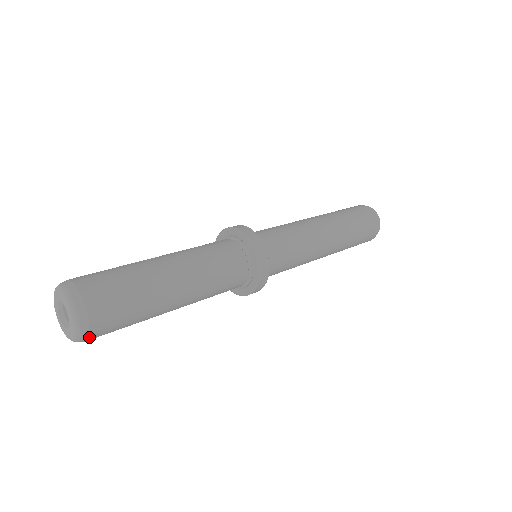
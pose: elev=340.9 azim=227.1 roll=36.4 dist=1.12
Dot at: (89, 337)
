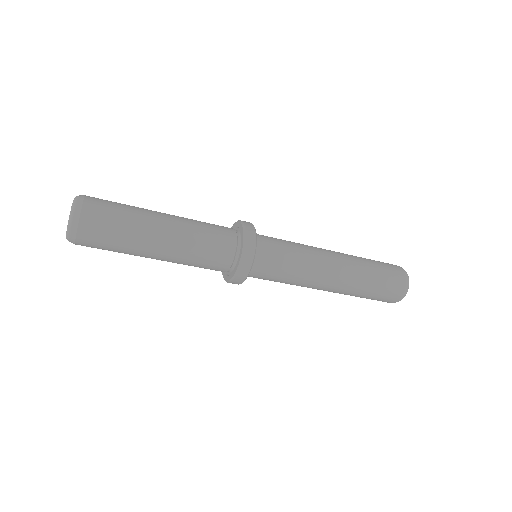
Dot at: (81, 217)
